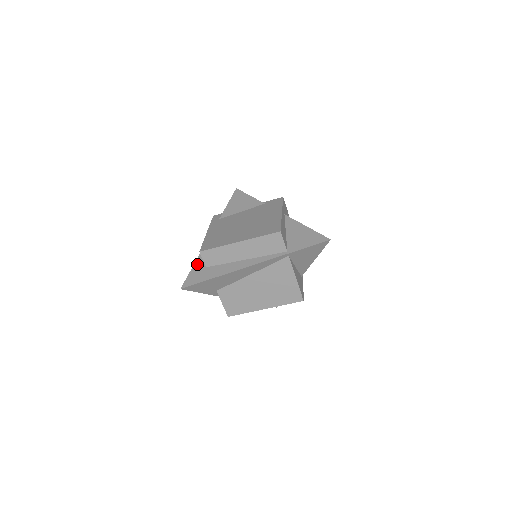
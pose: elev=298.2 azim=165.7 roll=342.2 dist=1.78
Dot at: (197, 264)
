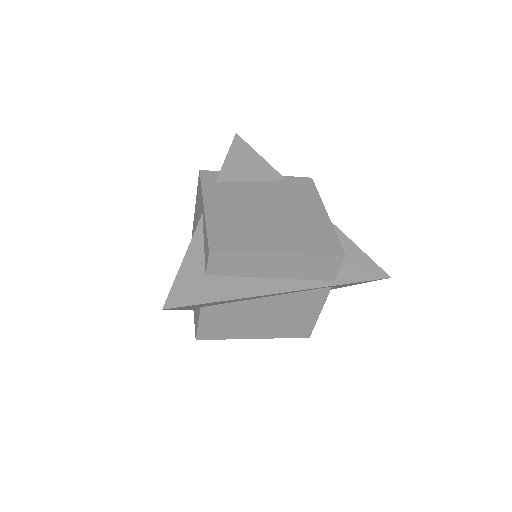
Dot at: (188, 264)
